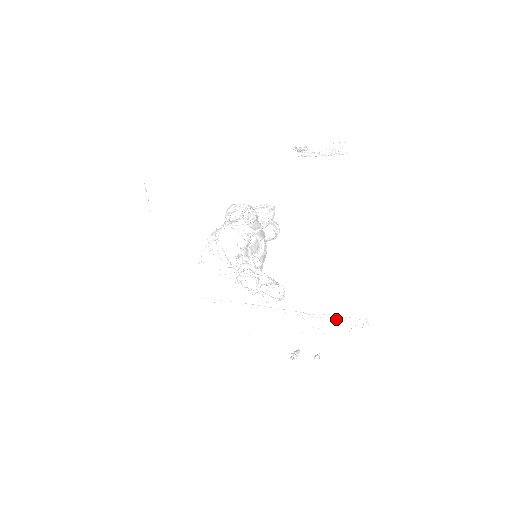
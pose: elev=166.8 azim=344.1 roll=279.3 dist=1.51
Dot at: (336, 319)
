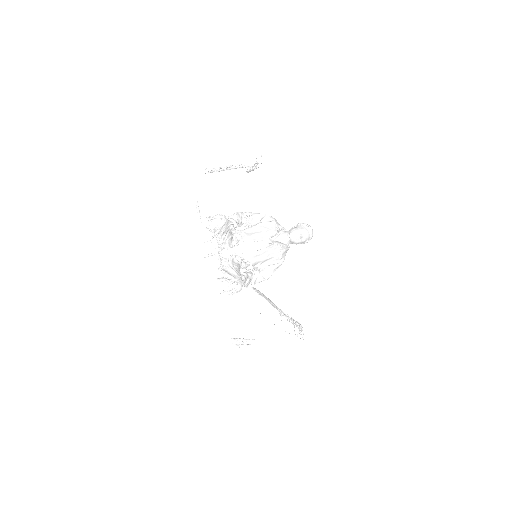
Dot at: (291, 321)
